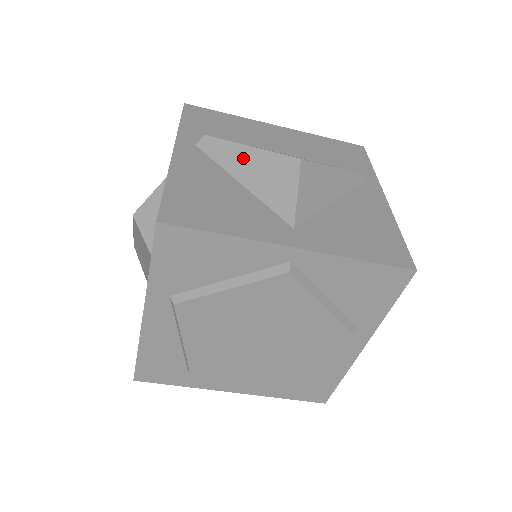
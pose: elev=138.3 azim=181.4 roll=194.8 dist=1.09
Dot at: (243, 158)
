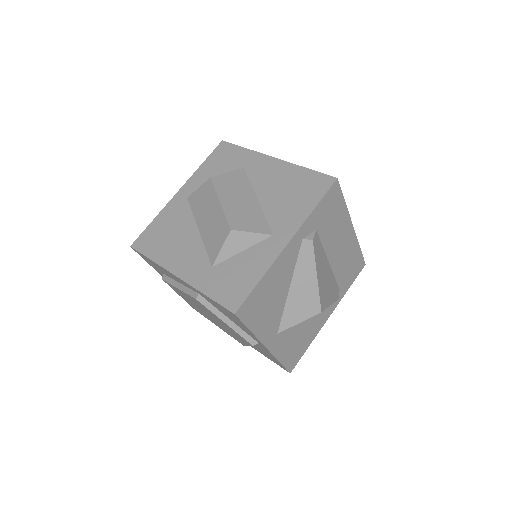
Dot at: (307, 278)
